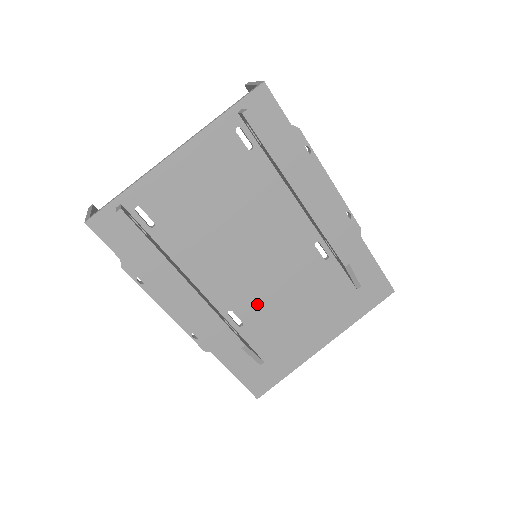
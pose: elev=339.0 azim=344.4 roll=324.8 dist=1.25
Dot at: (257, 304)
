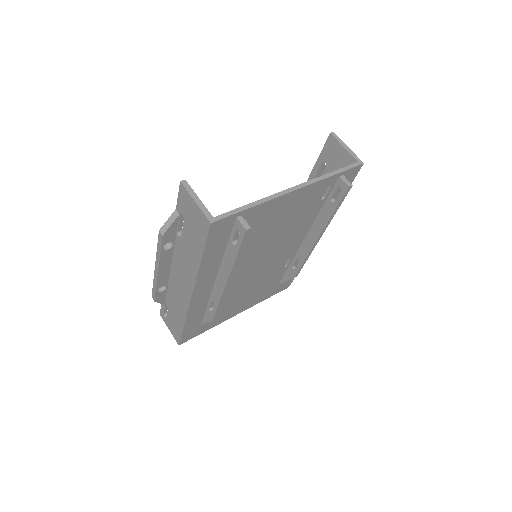
Dot at: (235, 289)
